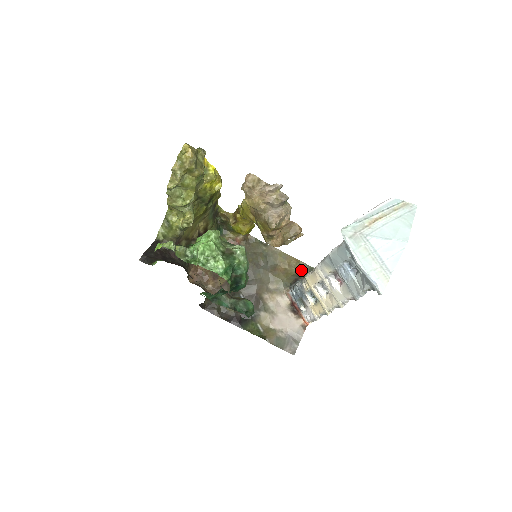
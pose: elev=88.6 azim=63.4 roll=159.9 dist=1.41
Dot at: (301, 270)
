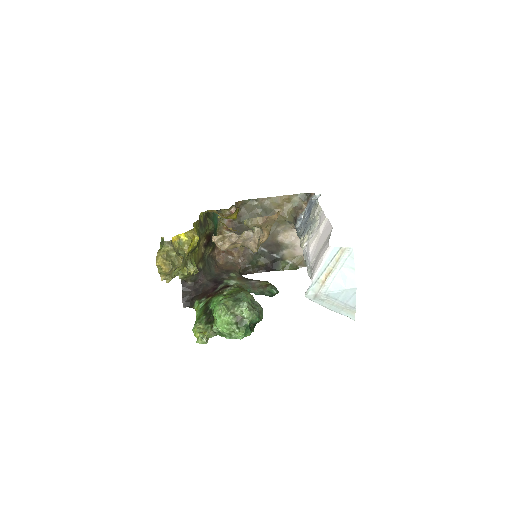
Dot at: (295, 202)
